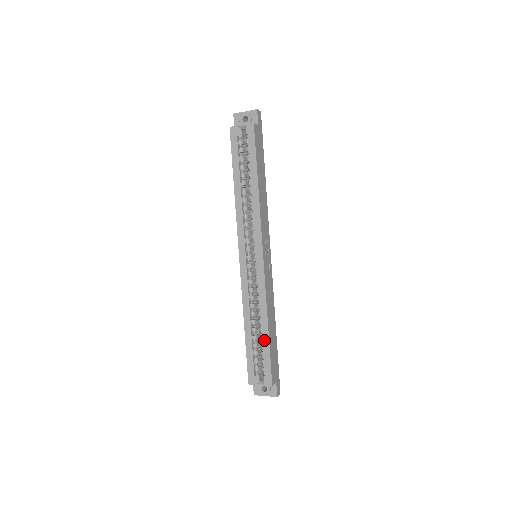
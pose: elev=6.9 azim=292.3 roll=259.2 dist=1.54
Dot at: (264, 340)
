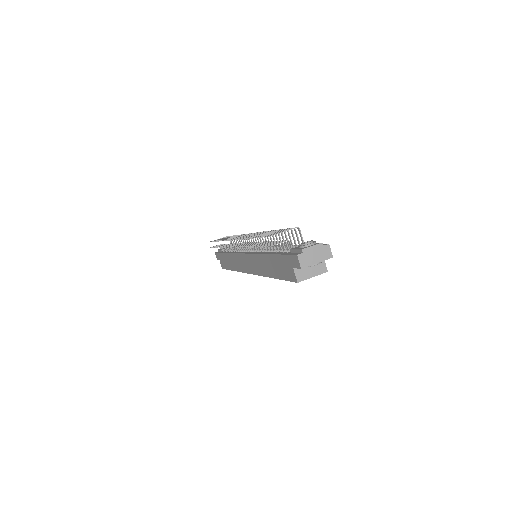
Dot at: occluded
